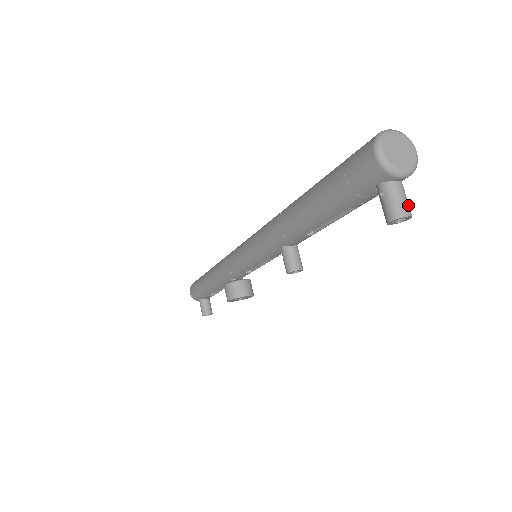
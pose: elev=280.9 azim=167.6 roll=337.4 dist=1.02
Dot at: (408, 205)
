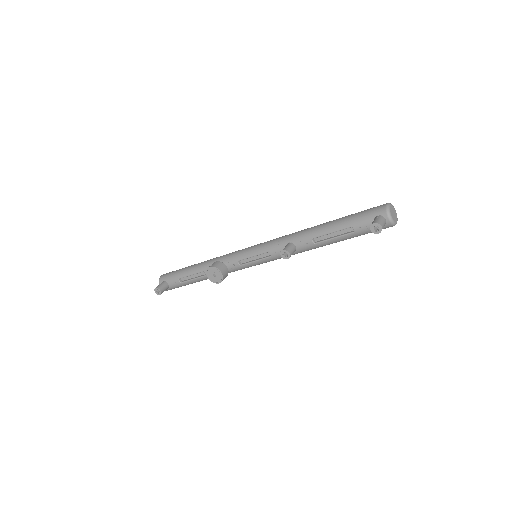
Dot at: occluded
